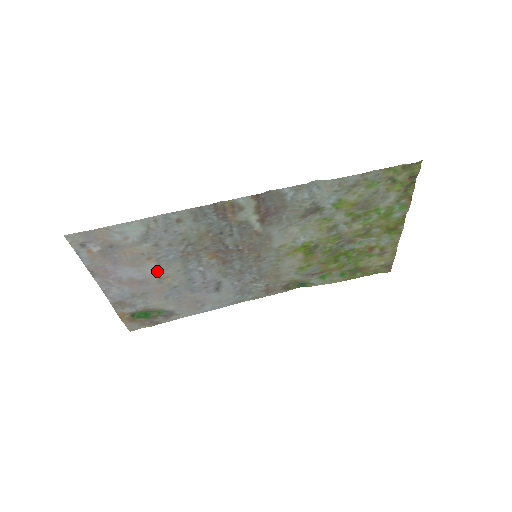
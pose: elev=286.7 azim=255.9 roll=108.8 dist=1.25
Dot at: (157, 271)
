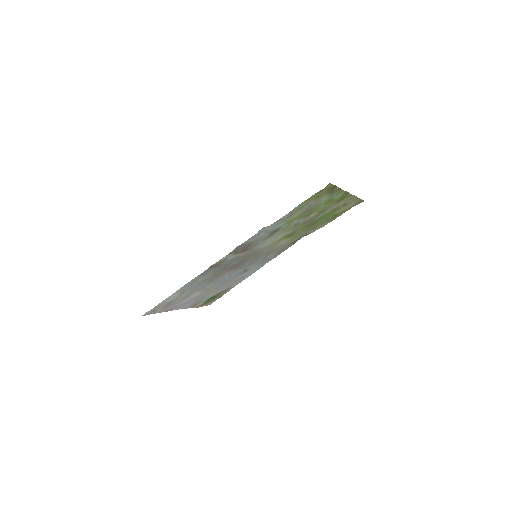
Dot at: (202, 291)
